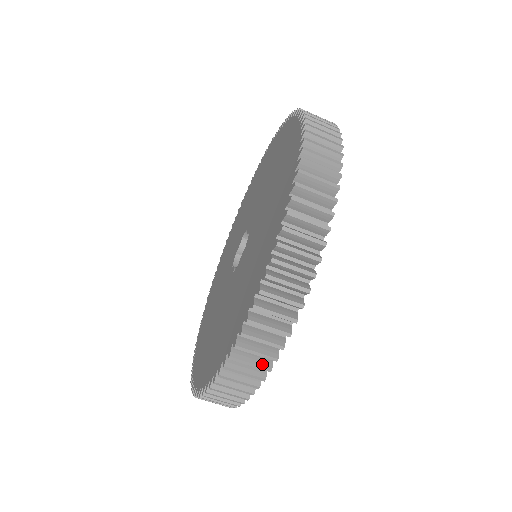
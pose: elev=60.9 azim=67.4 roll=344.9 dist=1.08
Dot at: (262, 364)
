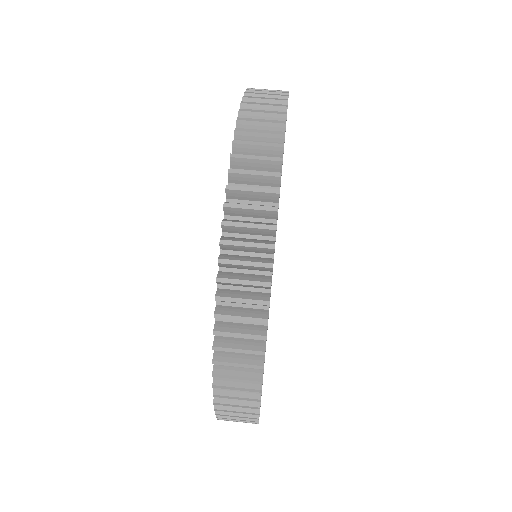
Dot at: occluded
